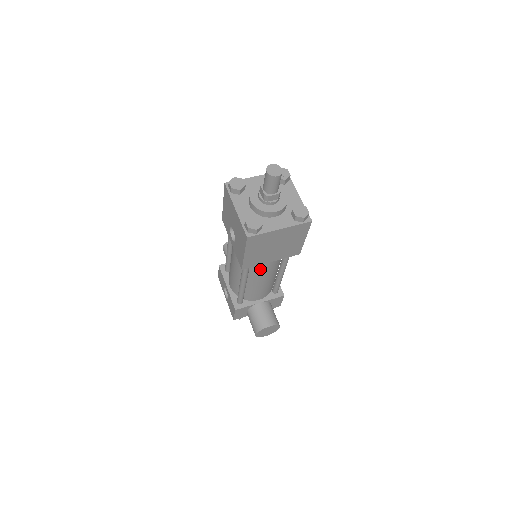
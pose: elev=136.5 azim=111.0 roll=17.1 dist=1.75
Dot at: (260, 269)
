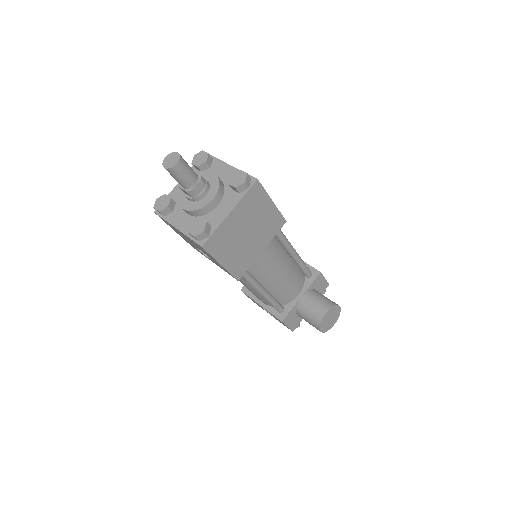
Dot at: (262, 266)
